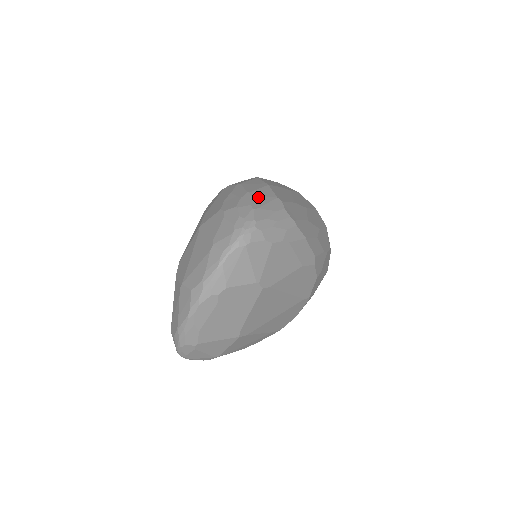
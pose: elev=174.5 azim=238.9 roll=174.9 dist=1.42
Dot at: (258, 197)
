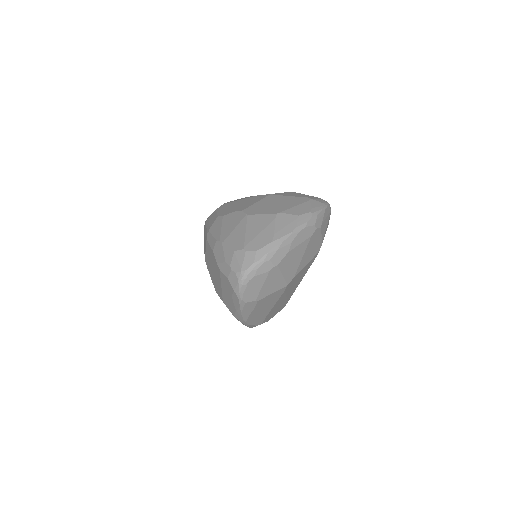
Dot at: occluded
